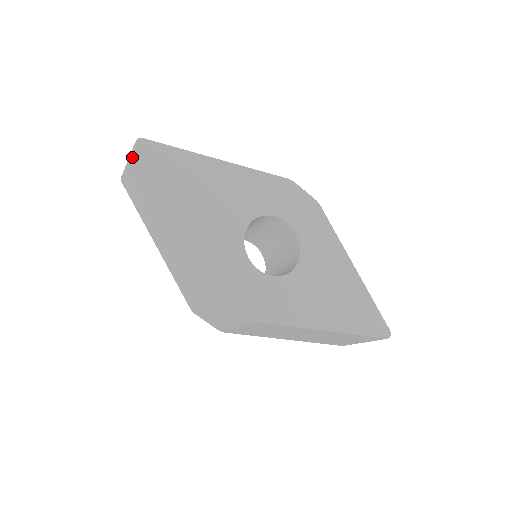
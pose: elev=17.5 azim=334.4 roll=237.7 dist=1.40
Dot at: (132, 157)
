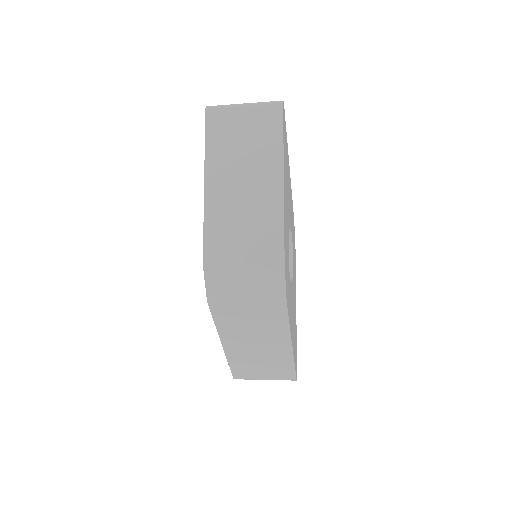
Dot at: (263, 106)
